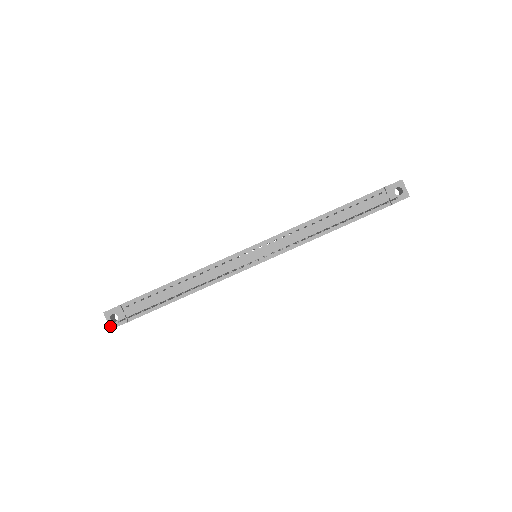
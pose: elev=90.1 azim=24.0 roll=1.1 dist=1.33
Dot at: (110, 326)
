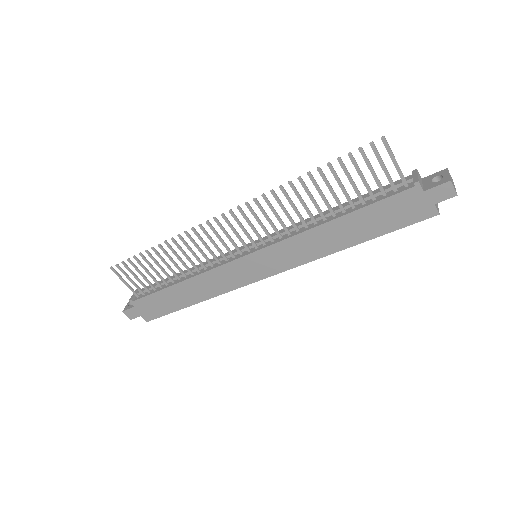
Dot at: (124, 309)
